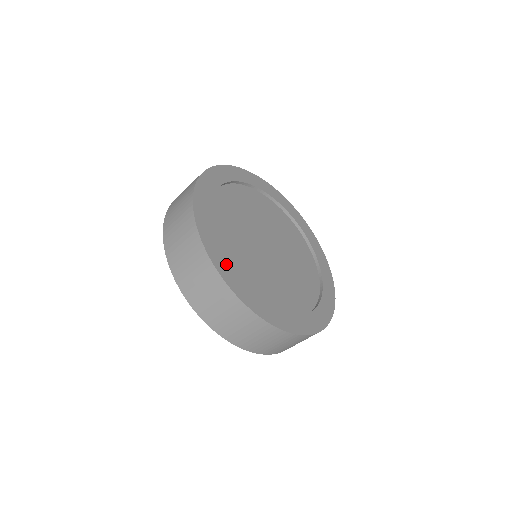
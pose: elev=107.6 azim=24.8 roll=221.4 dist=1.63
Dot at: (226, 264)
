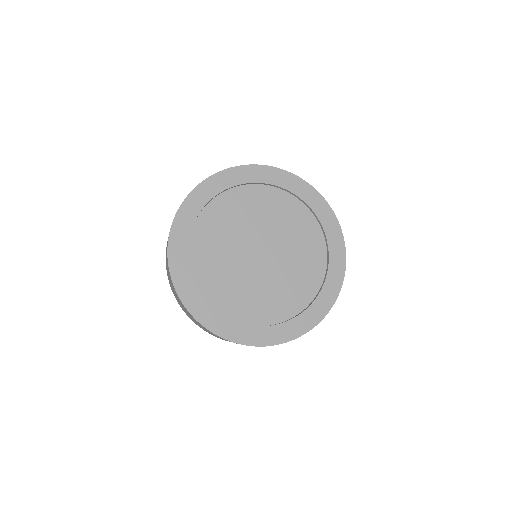
Dot at: (230, 325)
